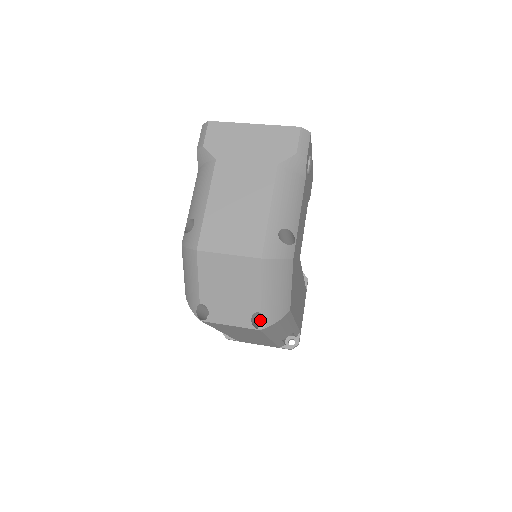
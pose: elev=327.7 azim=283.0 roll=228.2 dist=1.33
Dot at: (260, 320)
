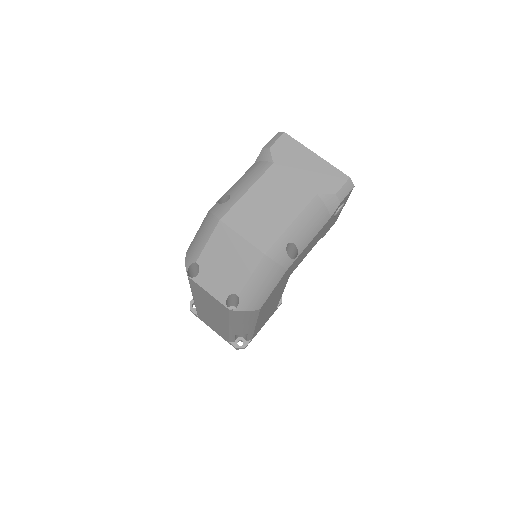
Dot at: (232, 304)
